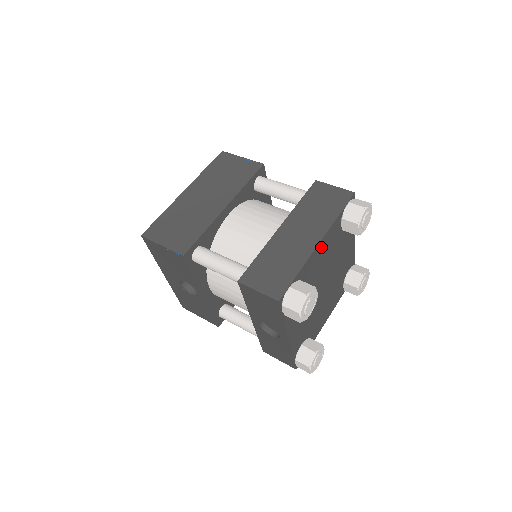
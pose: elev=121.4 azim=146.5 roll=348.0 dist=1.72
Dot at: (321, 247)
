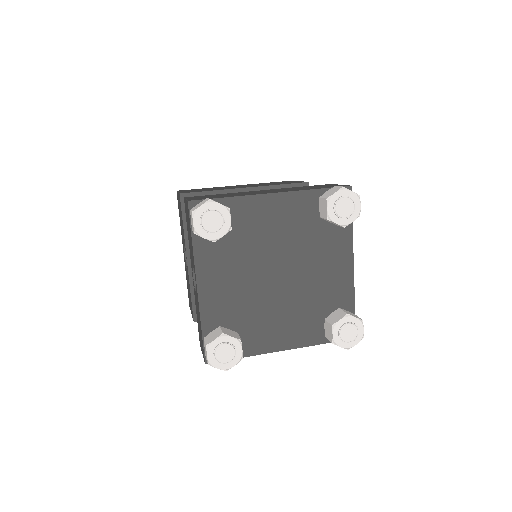
Dot at: (276, 204)
